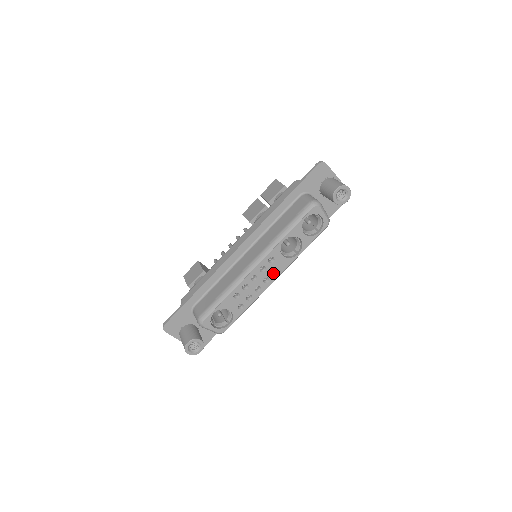
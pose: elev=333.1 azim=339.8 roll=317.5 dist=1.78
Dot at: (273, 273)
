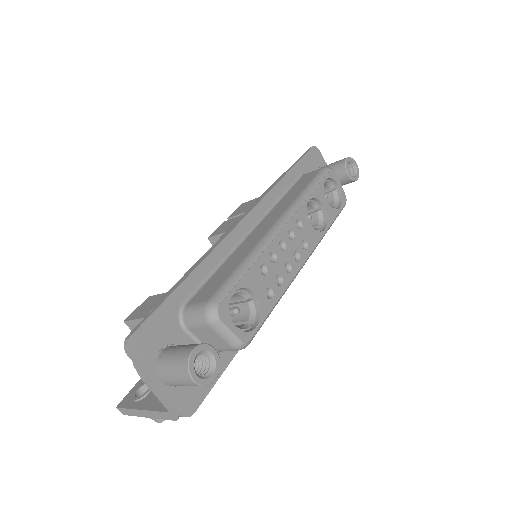
Dot at: (302, 249)
